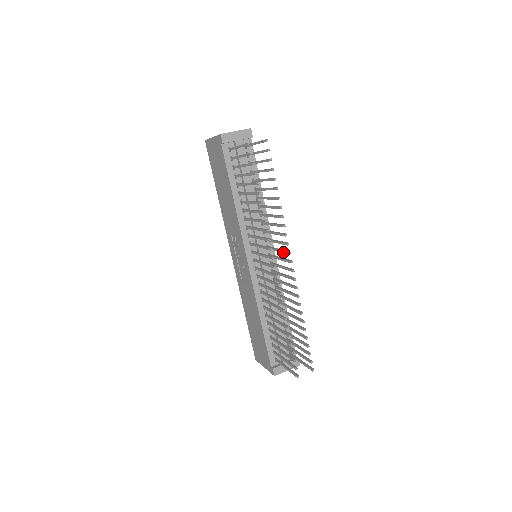
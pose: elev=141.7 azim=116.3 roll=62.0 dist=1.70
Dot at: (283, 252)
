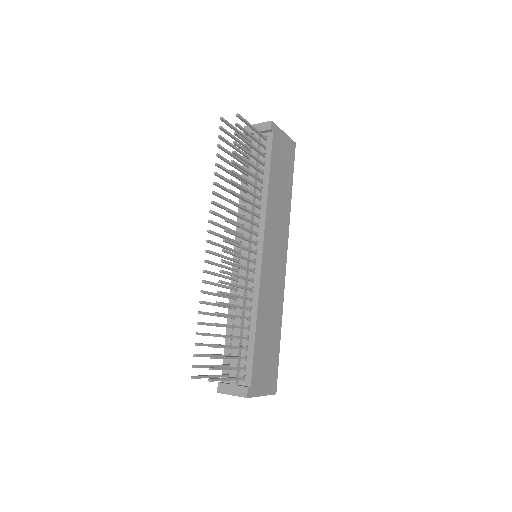
Dot at: (232, 233)
